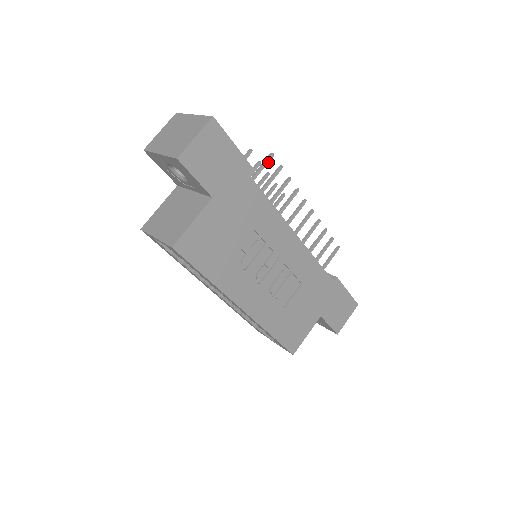
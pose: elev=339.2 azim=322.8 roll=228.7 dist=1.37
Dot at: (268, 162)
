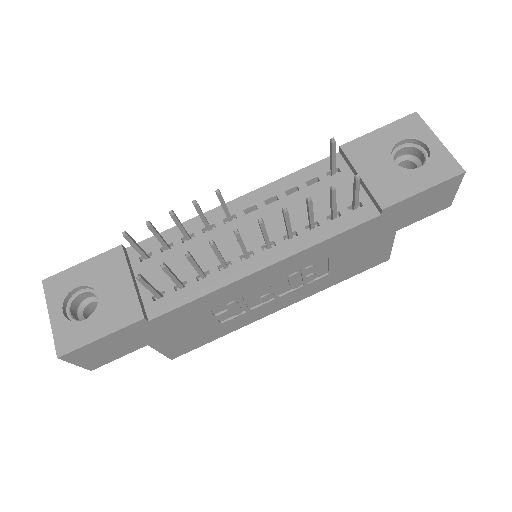
Dot at: (145, 282)
